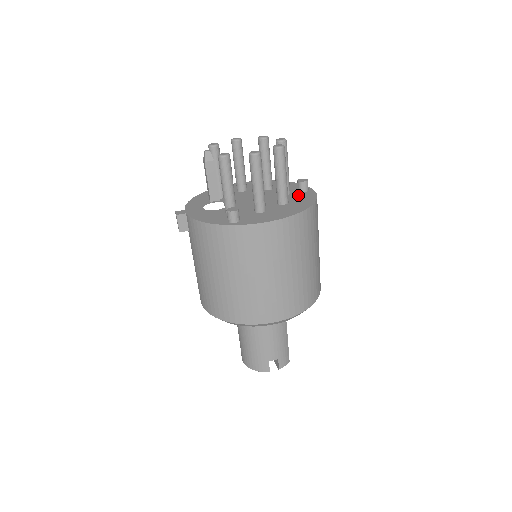
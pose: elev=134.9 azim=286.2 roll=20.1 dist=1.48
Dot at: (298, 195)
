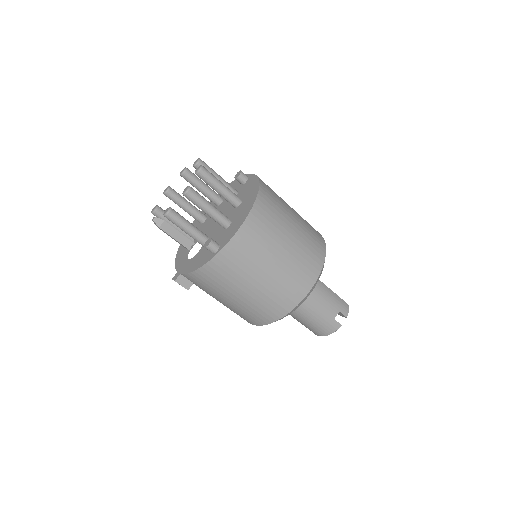
Dot at: (244, 188)
